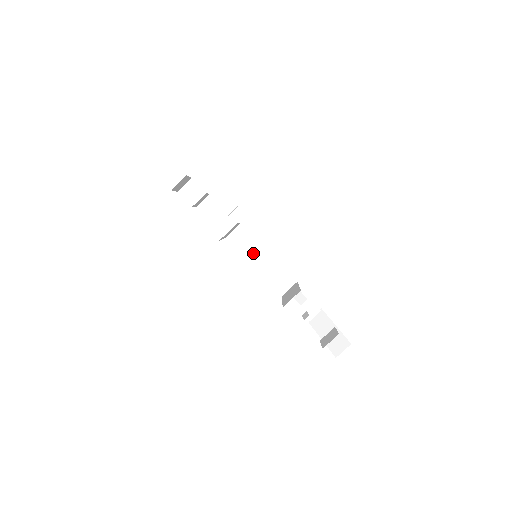
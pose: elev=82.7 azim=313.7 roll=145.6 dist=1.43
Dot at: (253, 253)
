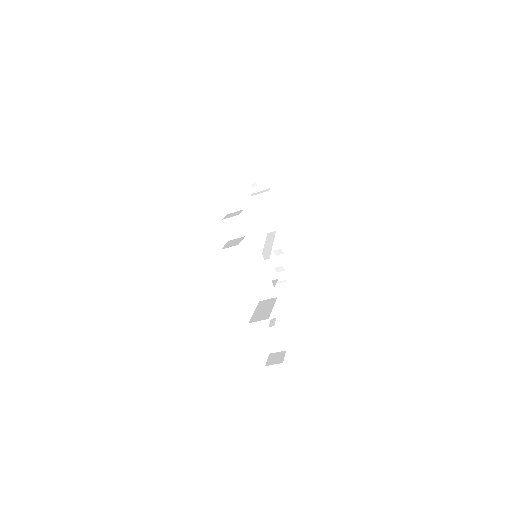
Dot at: (252, 258)
